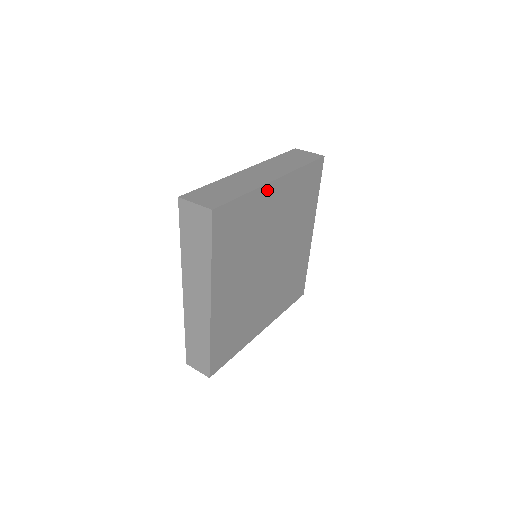
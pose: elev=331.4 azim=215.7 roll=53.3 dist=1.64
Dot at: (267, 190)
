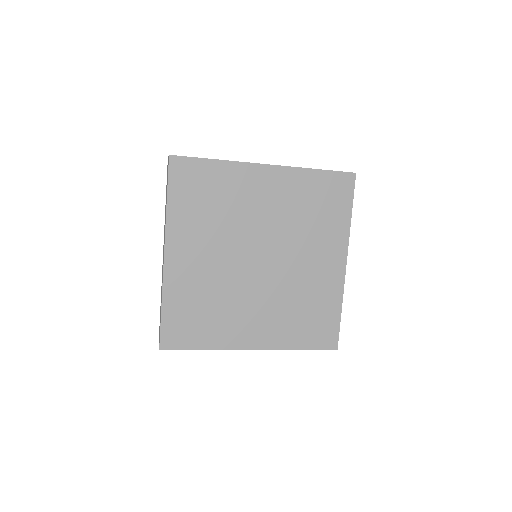
Dot at: (251, 170)
